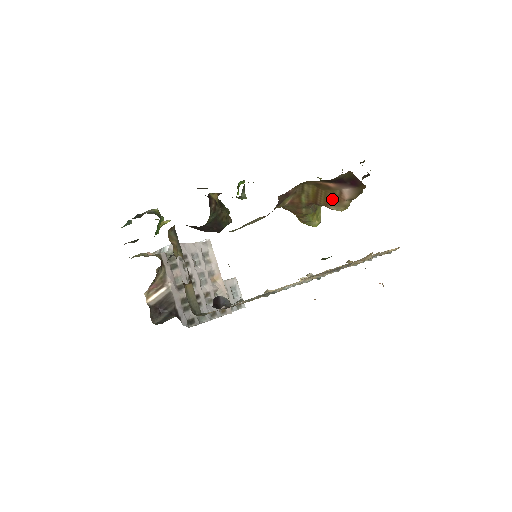
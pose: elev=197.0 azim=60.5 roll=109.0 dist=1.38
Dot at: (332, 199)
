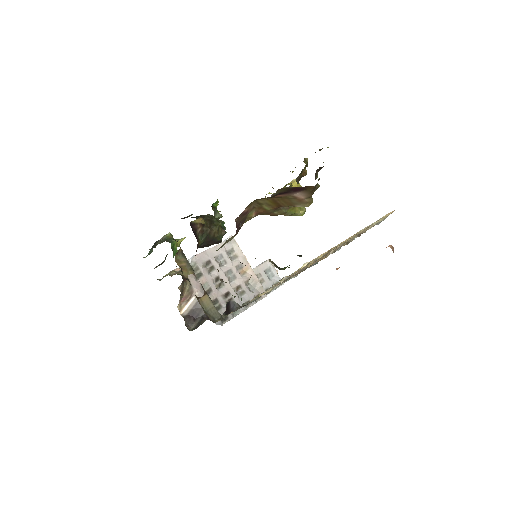
Dot at: (292, 201)
